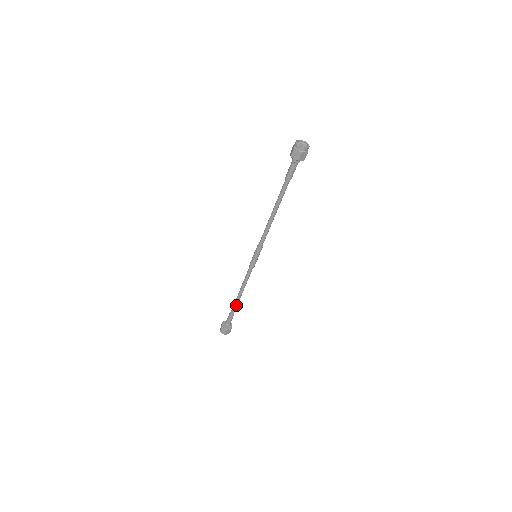
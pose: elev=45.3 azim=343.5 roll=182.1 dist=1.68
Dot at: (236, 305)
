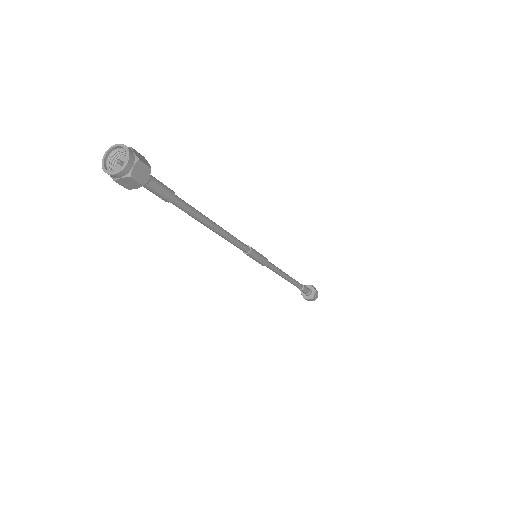
Dot at: (295, 284)
